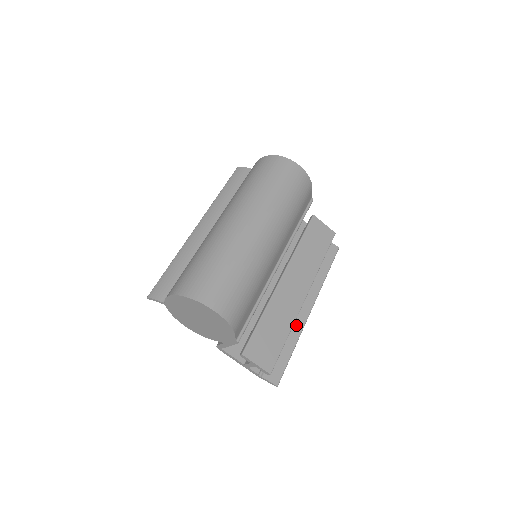
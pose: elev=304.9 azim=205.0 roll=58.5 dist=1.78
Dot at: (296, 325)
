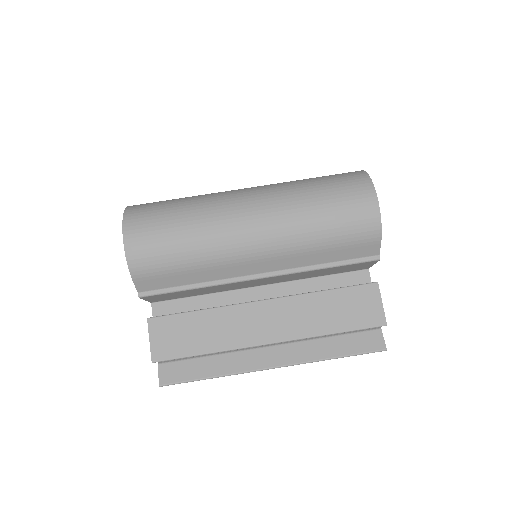
Dot at: (241, 362)
